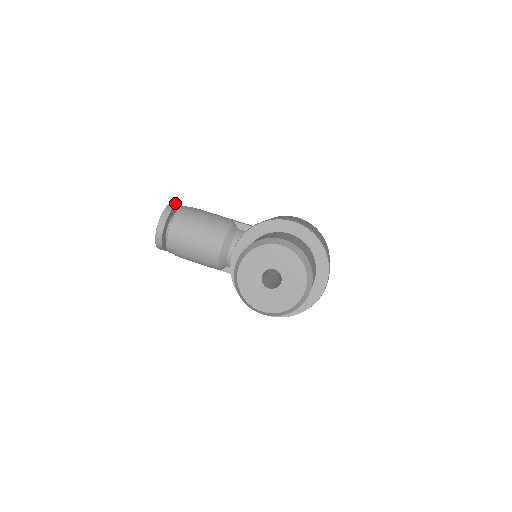
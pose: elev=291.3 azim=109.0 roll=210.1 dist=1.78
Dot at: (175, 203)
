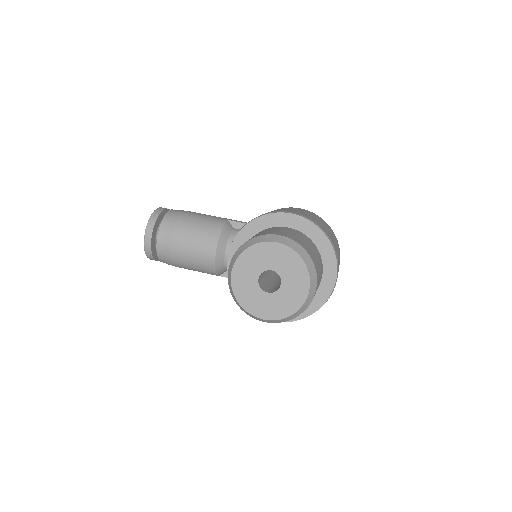
Dot at: (163, 208)
